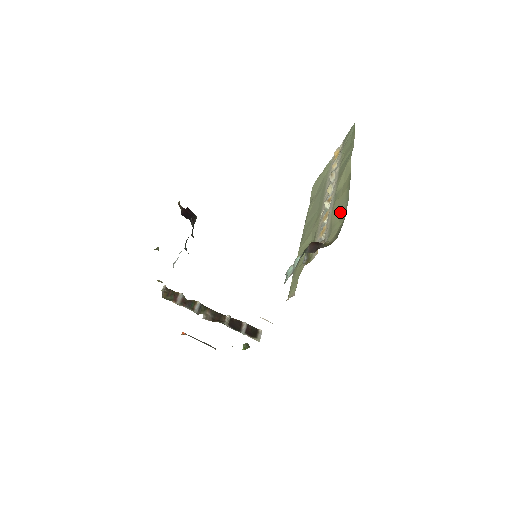
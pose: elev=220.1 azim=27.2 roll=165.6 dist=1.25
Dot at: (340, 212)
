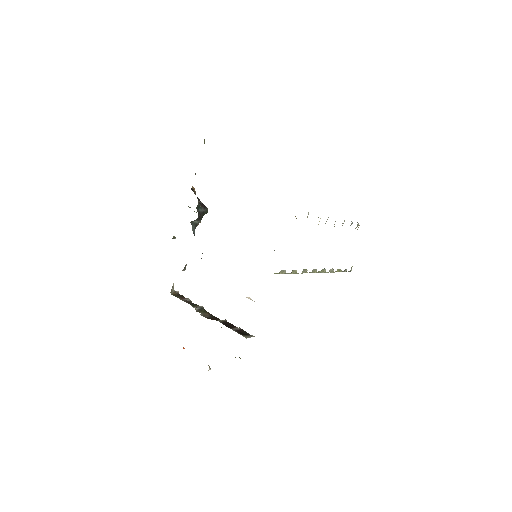
Dot at: occluded
